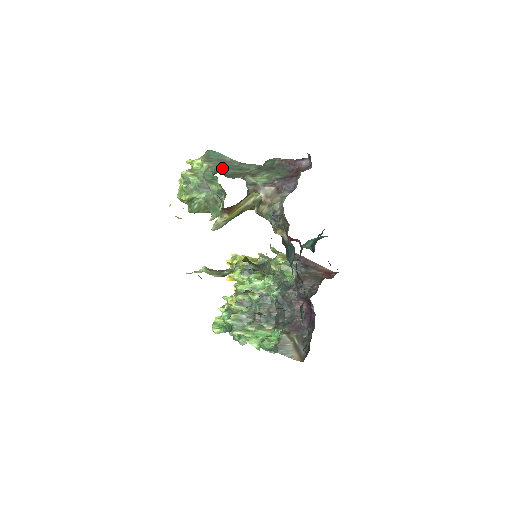
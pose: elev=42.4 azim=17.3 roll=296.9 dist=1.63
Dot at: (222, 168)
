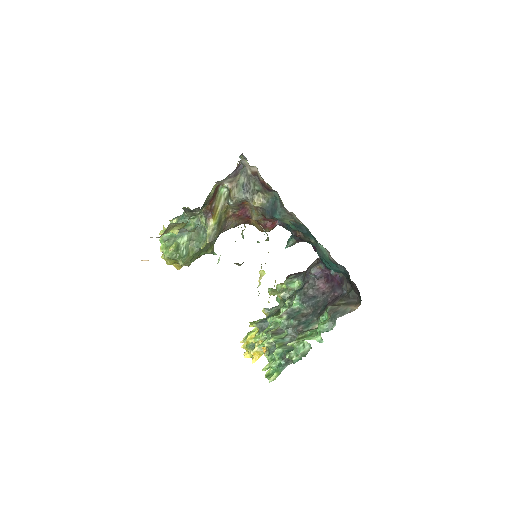
Dot at: occluded
